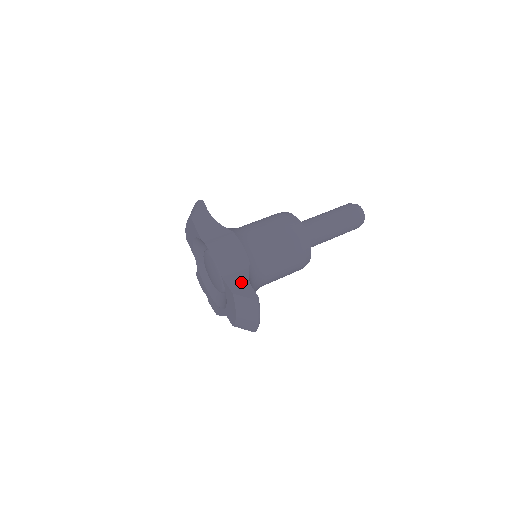
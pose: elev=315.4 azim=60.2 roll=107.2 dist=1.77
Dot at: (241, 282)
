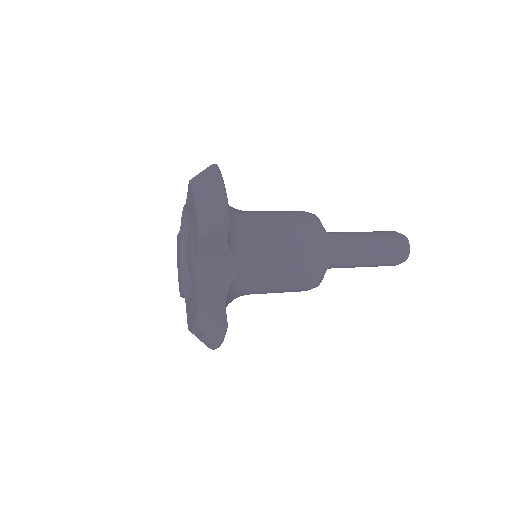
Dot at: occluded
